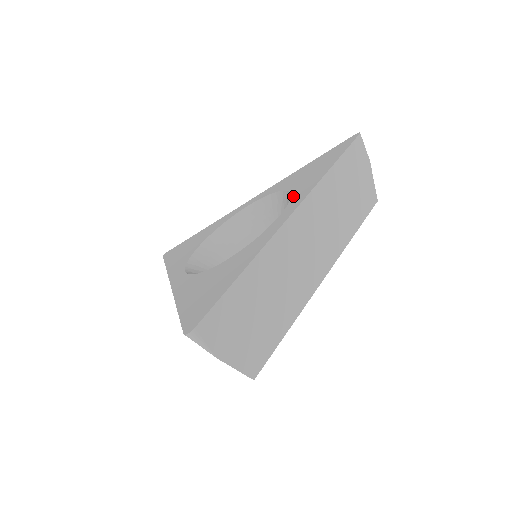
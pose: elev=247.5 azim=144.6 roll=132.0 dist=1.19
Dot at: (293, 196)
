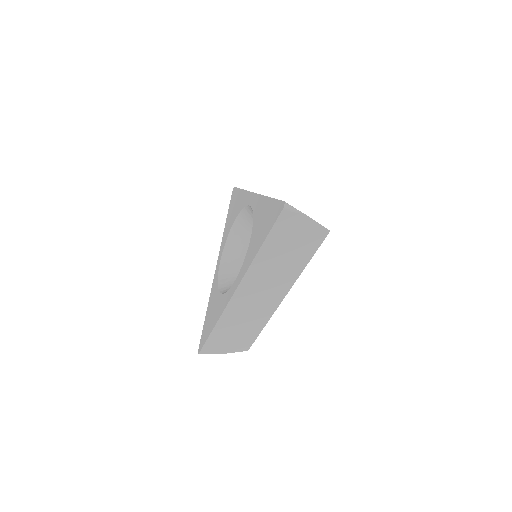
Dot at: (245, 259)
